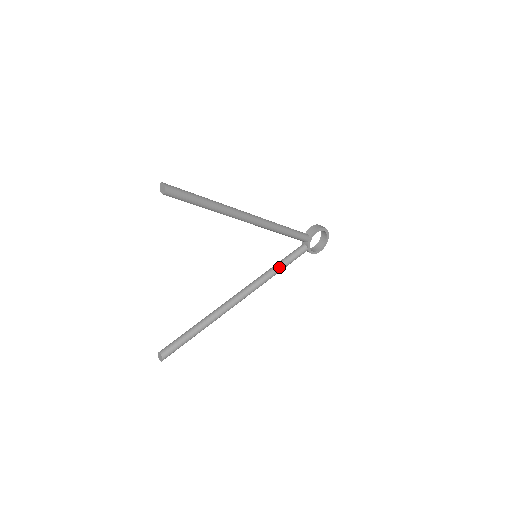
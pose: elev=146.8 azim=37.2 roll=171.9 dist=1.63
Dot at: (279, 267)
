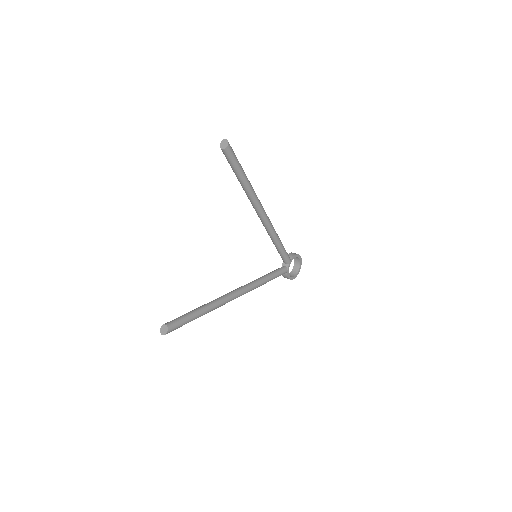
Dot at: (267, 278)
